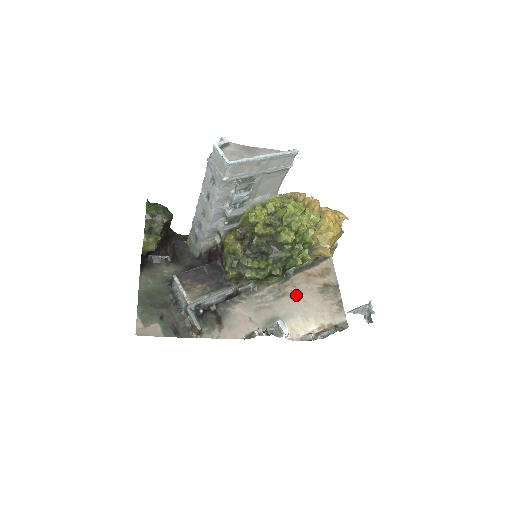
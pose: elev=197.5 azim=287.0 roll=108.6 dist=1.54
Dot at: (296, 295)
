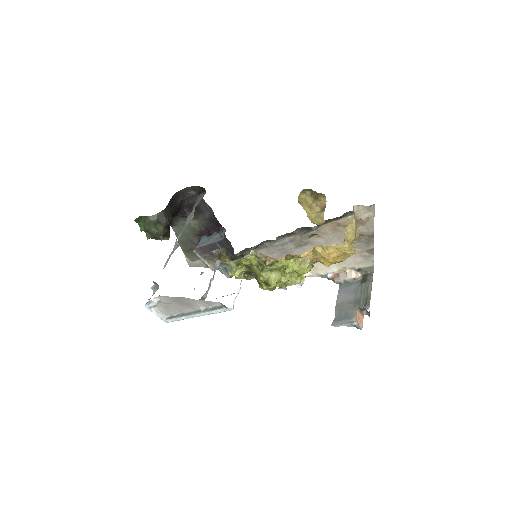
Dot at: (319, 244)
